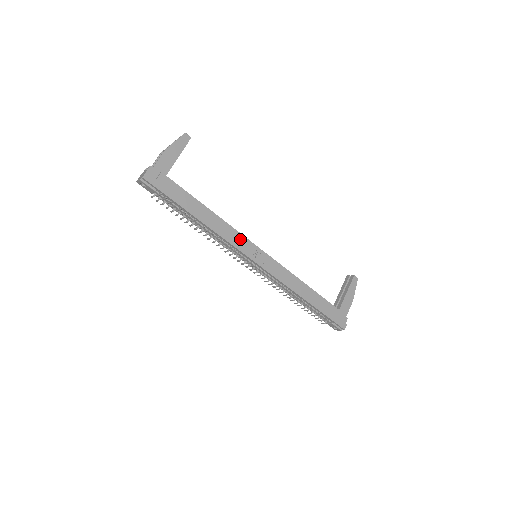
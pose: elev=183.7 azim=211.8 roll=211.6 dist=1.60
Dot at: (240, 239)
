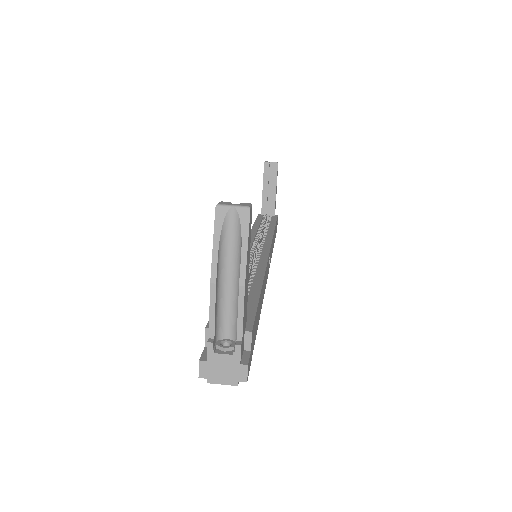
Dot at: (267, 269)
